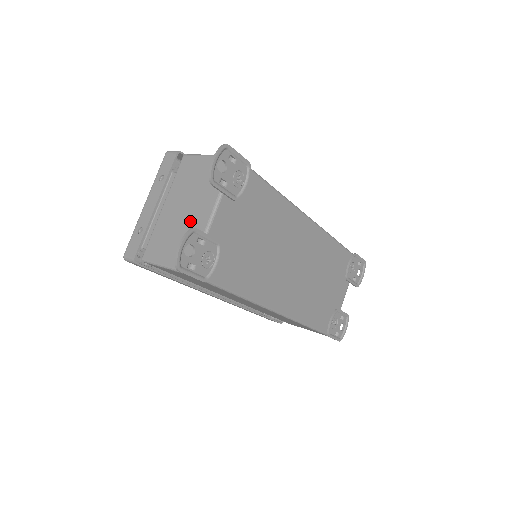
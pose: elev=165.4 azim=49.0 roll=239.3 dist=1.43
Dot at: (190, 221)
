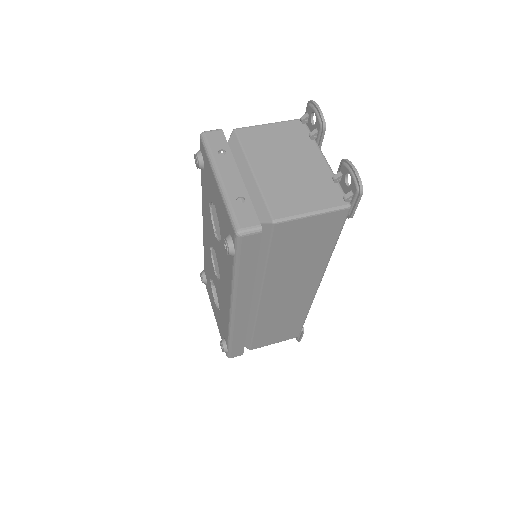
Dot at: (306, 171)
